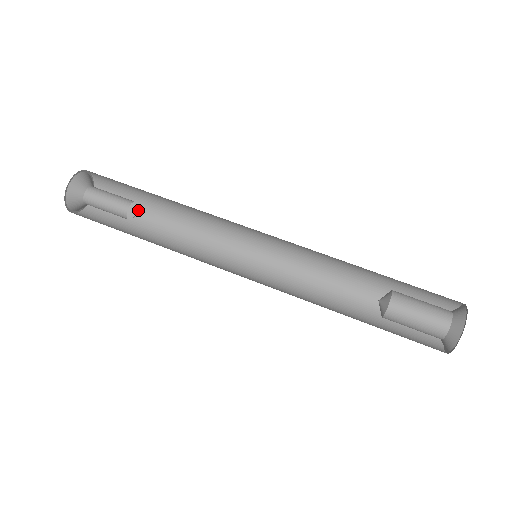
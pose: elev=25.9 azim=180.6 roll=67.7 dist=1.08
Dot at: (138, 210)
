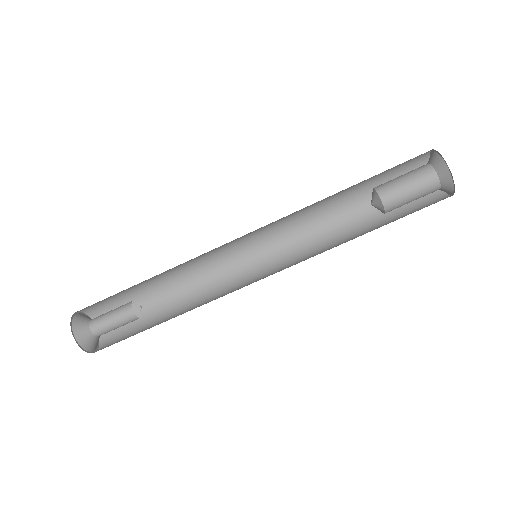
Dot at: occluded
